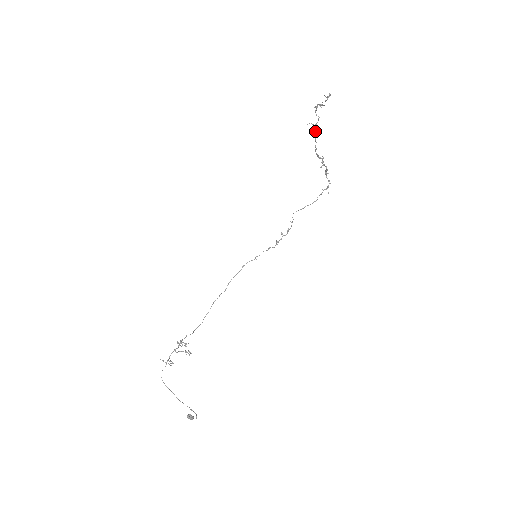
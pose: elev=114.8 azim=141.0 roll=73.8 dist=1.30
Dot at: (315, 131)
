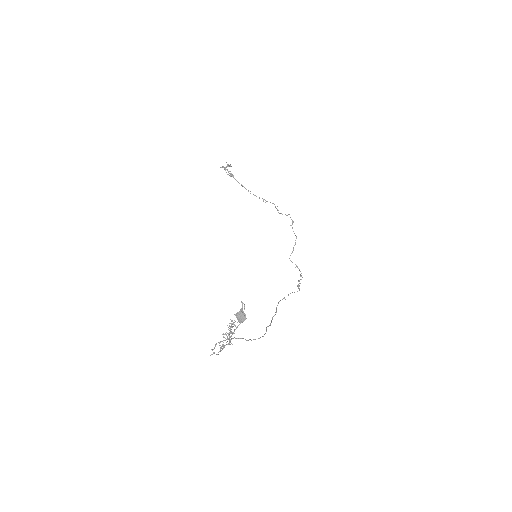
Dot at: (235, 179)
